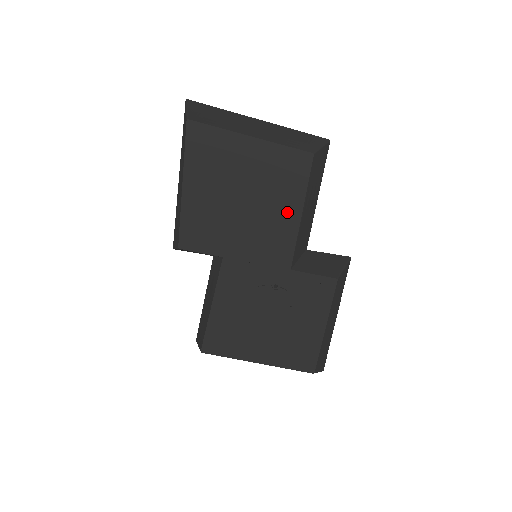
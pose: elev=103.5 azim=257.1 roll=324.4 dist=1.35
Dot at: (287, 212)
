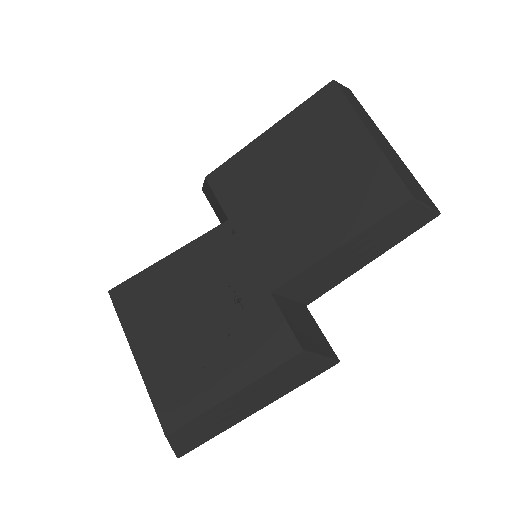
Dot at: (329, 231)
